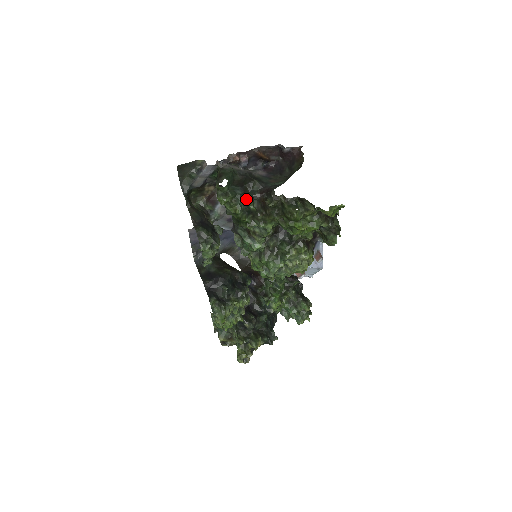
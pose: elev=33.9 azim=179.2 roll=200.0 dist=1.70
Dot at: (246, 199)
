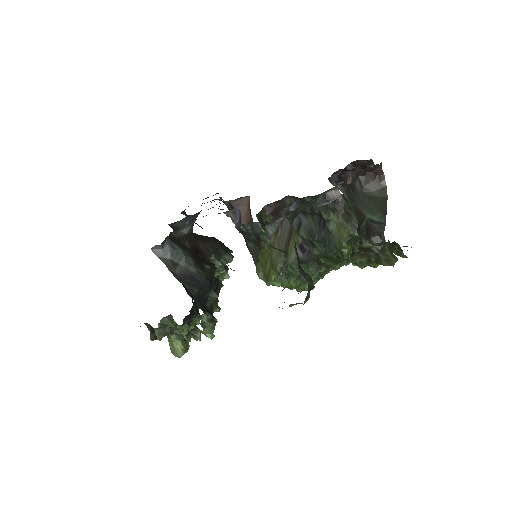
Dot at: (364, 246)
